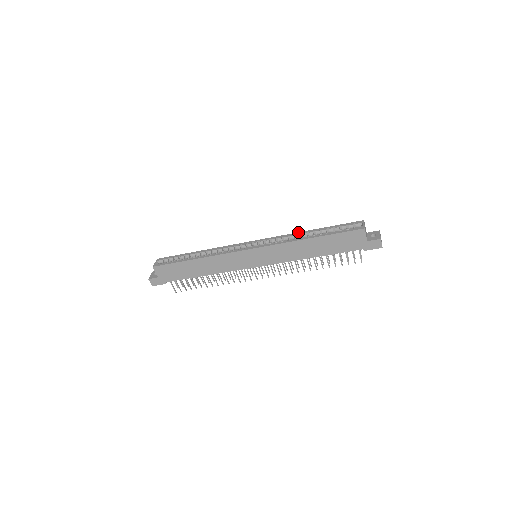
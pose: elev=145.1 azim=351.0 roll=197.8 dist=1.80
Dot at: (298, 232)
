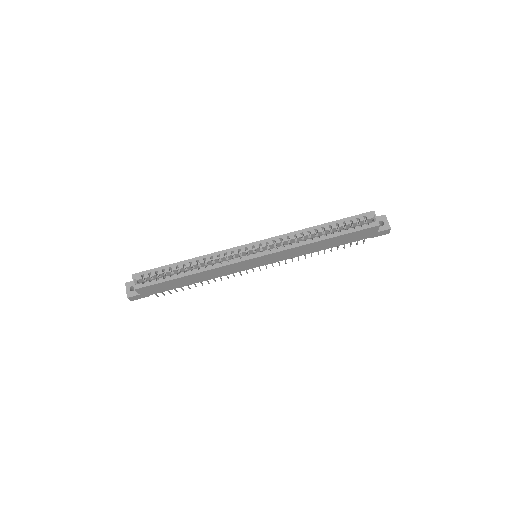
Dot at: (304, 229)
